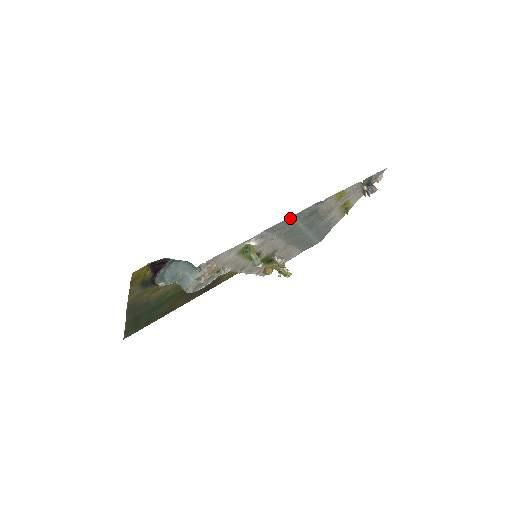
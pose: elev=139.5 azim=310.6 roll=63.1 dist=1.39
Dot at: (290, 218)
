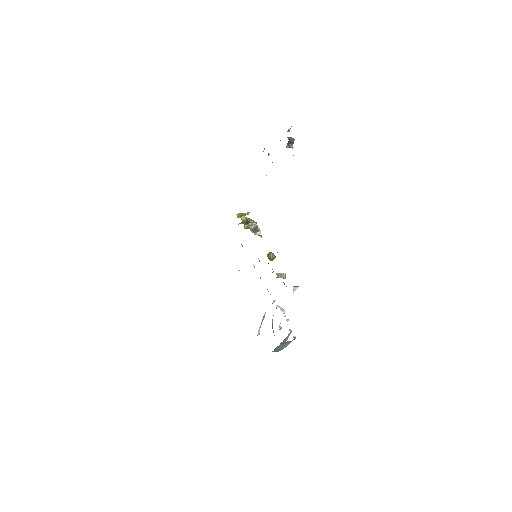
Dot at: occluded
